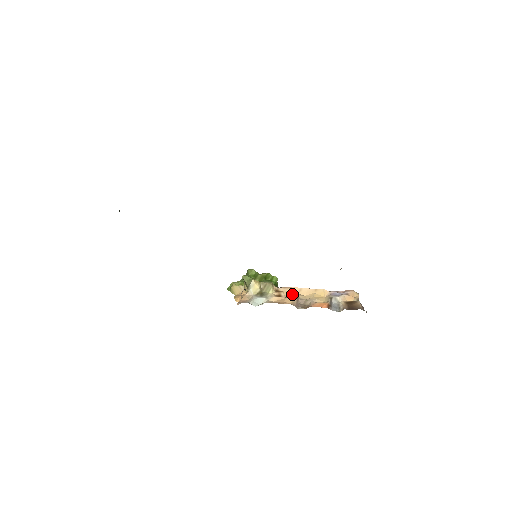
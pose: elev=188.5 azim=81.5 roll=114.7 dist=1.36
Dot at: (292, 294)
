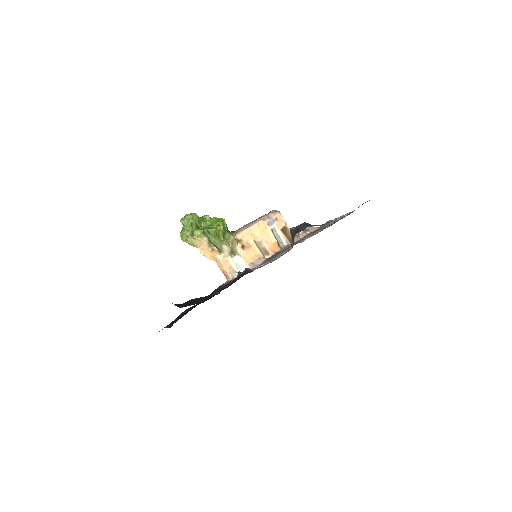
Dot at: (248, 238)
